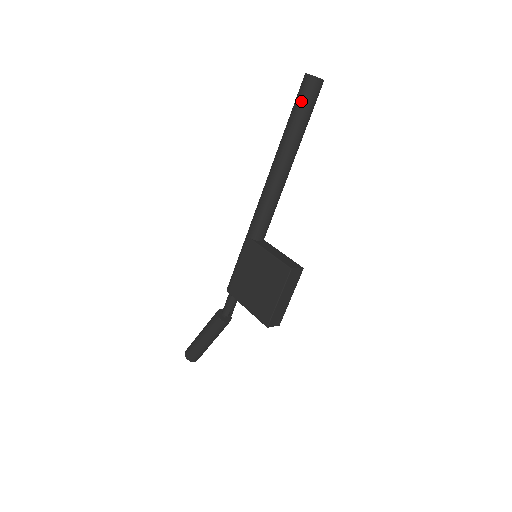
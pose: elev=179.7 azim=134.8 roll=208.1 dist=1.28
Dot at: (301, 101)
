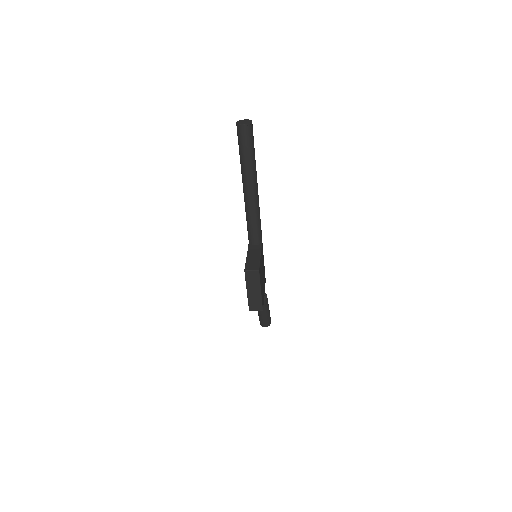
Dot at: (238, 143)
